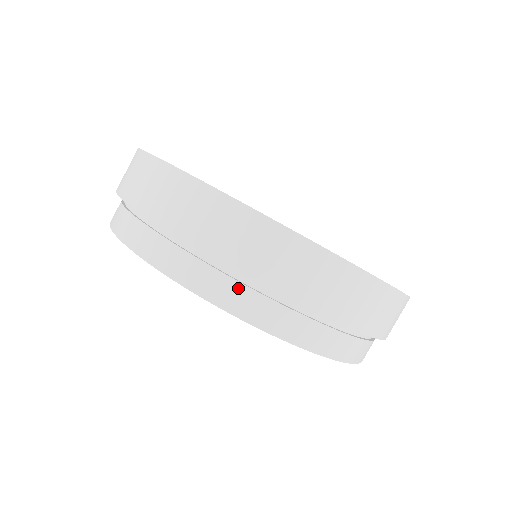
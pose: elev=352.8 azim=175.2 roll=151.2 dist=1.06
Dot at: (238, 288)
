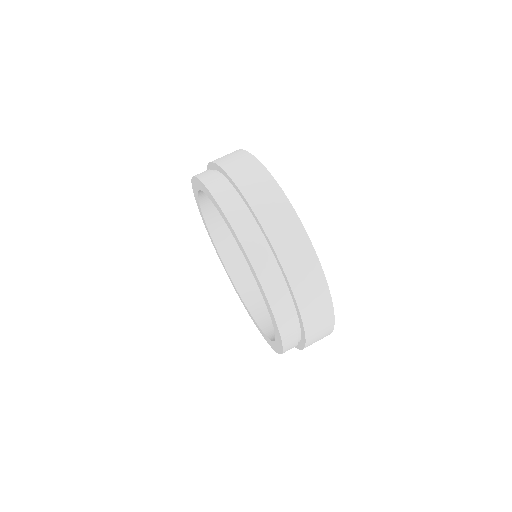
Dot at: (238, 206)
